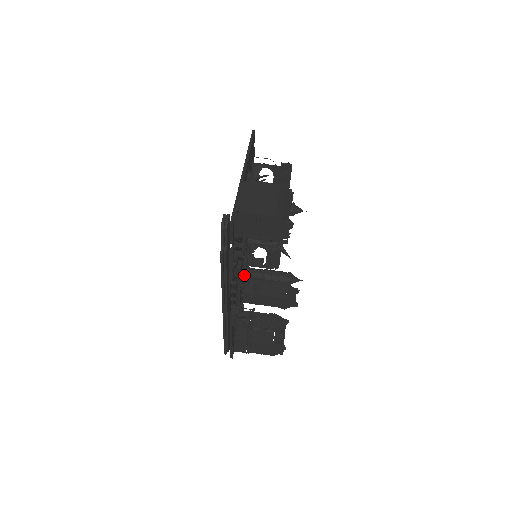
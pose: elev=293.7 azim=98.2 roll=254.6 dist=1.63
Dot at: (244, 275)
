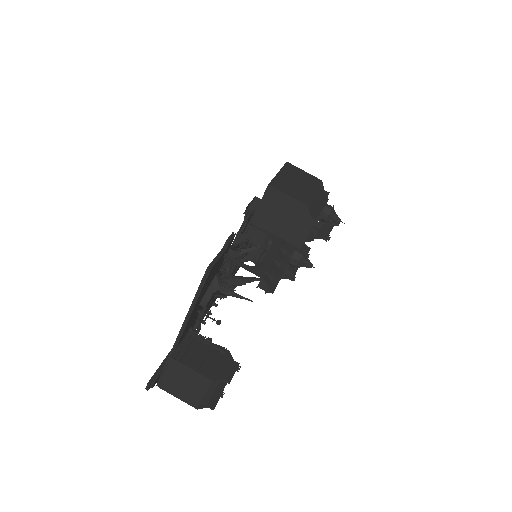
Dot at: occluded
